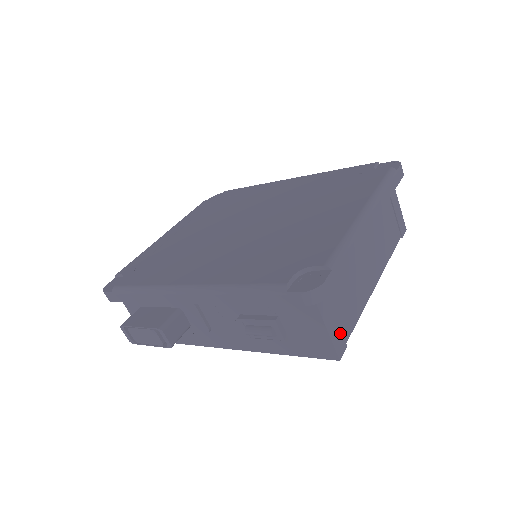
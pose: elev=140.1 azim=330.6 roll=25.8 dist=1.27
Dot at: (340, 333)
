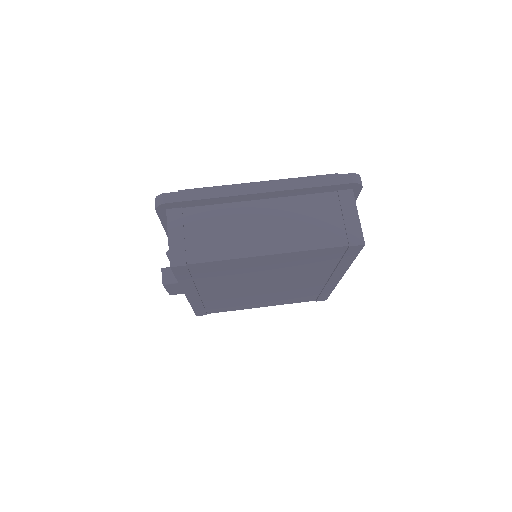
Dot at: (183, 251)
